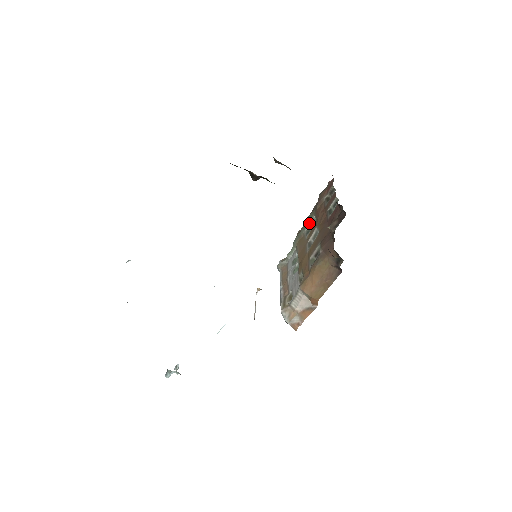
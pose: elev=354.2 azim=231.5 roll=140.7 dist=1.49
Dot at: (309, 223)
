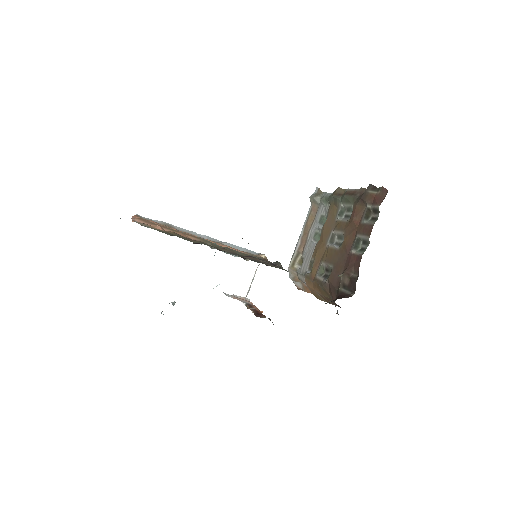
Dot at: (346, 204)
